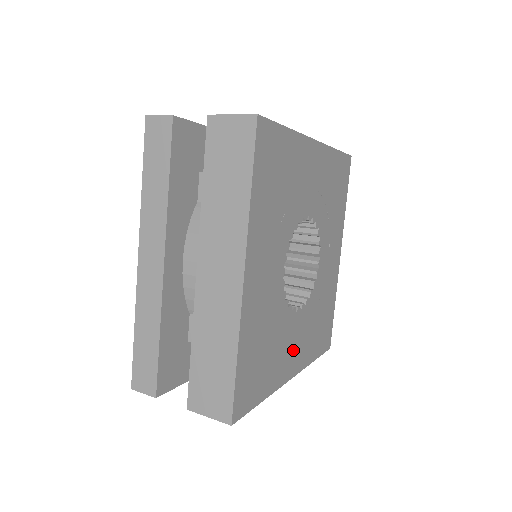
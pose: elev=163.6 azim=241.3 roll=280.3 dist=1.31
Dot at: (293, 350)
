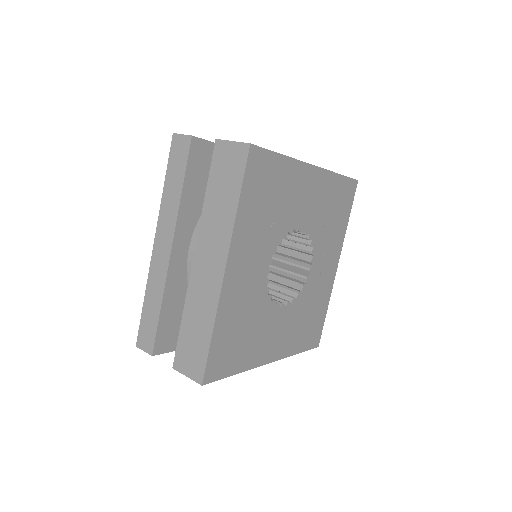
Dot at: (274, 339)
